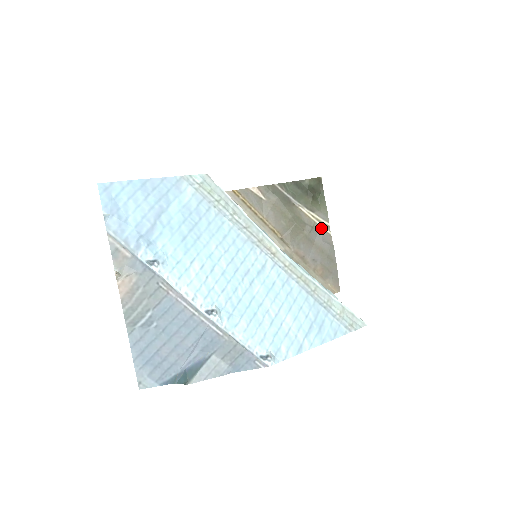
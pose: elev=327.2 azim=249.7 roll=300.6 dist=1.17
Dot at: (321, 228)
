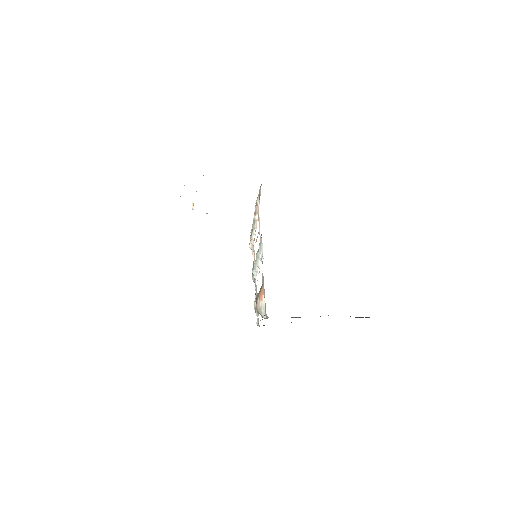
Dot at: occluded
